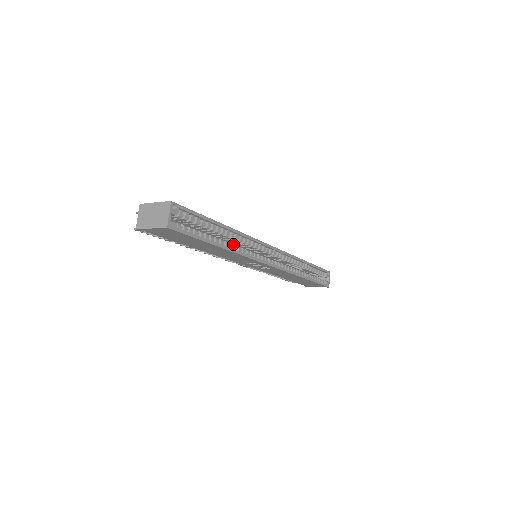
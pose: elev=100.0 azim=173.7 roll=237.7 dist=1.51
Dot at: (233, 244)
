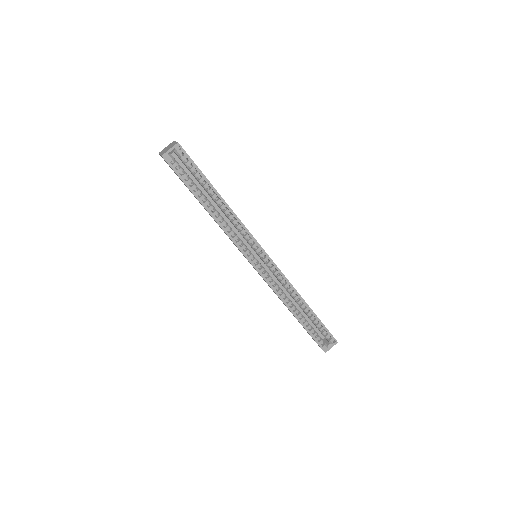
Dot at: (234, 226)
